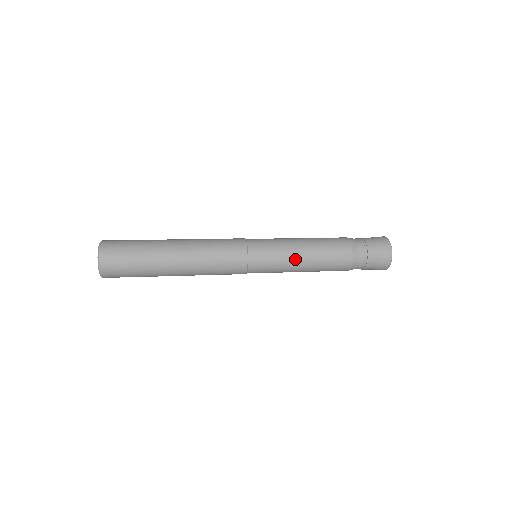
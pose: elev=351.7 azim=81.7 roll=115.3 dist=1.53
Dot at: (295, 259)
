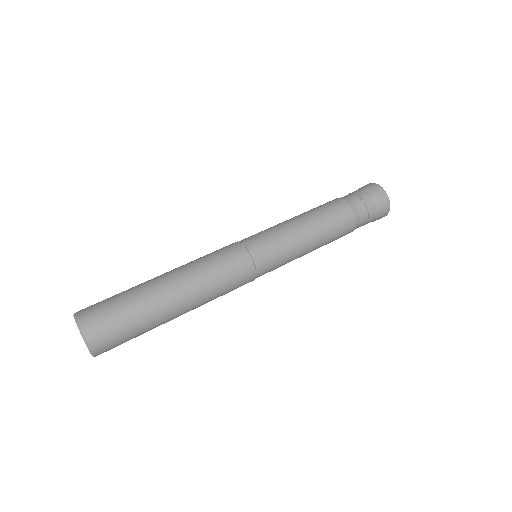
Dot at: (302, 250)
